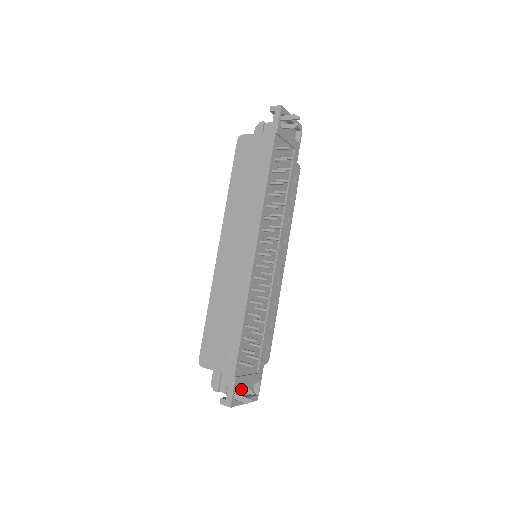
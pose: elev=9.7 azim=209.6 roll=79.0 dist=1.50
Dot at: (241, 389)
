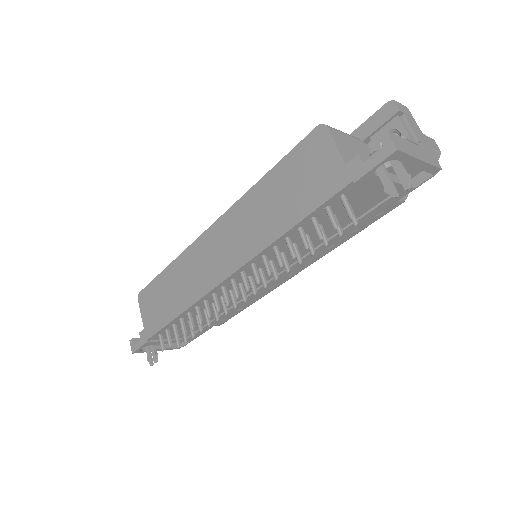
Dot at: (152, 348)
